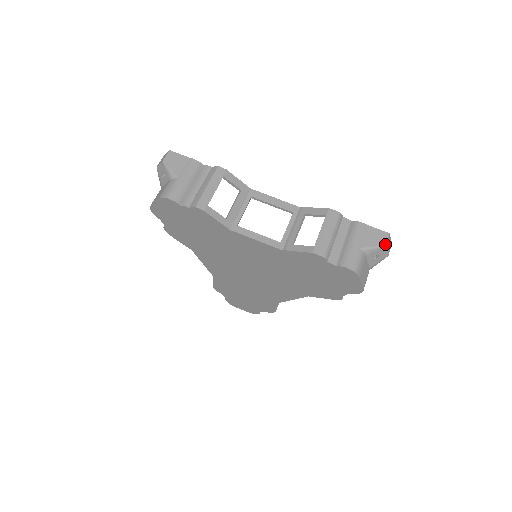
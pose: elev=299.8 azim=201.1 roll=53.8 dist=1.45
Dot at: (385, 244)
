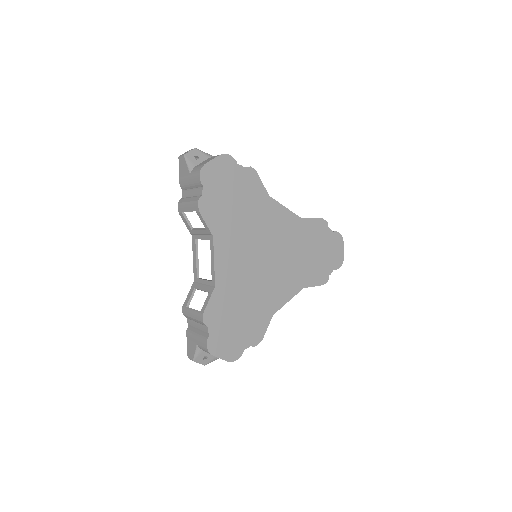
Dot at: occluded
